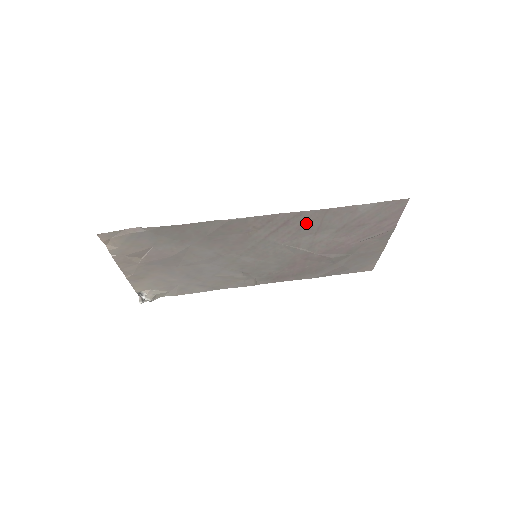
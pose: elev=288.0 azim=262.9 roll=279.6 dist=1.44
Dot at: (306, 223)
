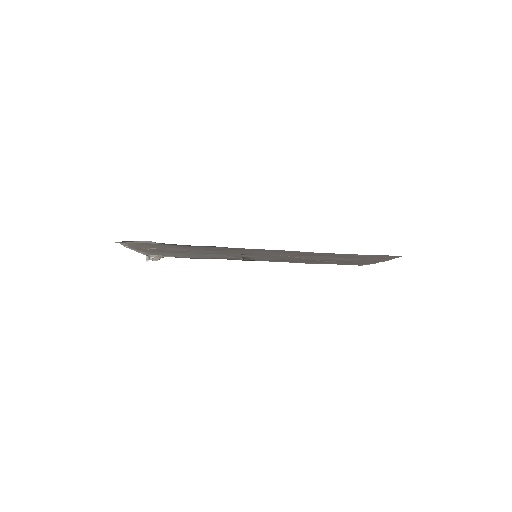
Dot at: (305, 254)
